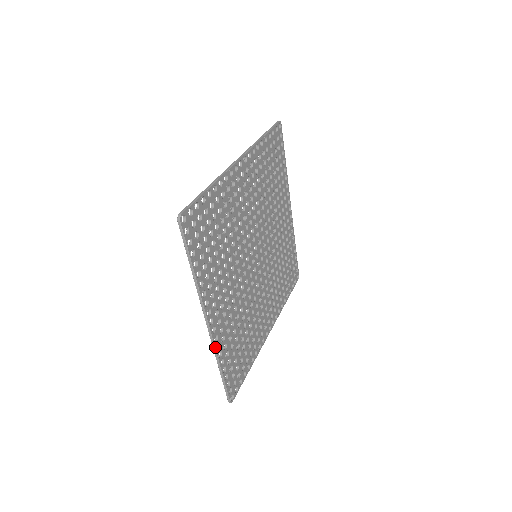
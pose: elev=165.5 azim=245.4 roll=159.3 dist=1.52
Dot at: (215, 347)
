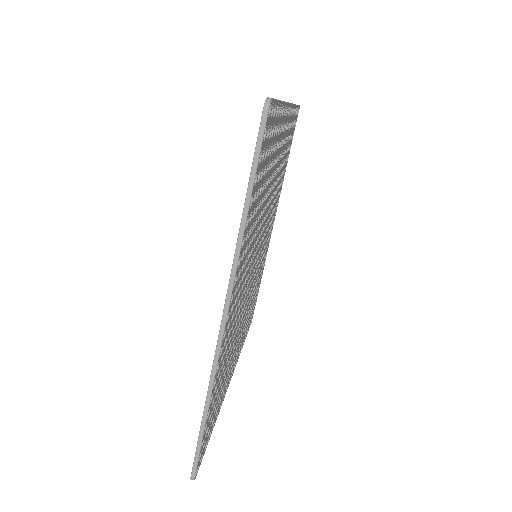
Dot at: (237, 361)
